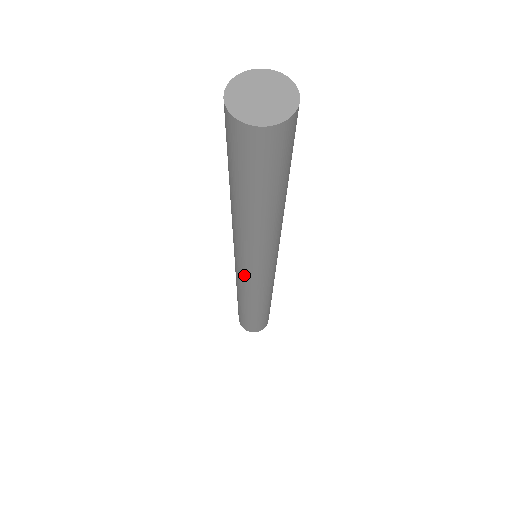
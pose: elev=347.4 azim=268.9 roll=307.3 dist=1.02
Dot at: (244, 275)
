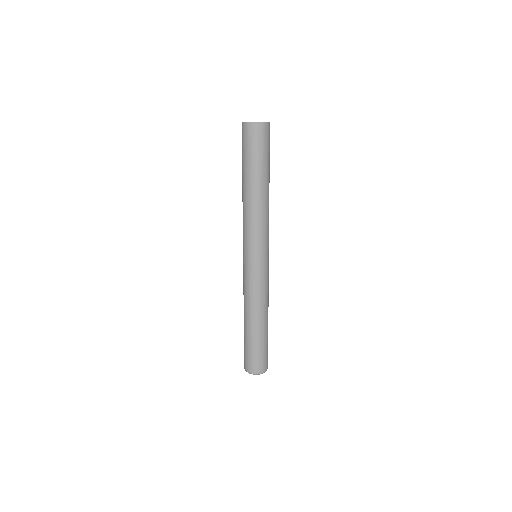
Dot at: (250, 263)
